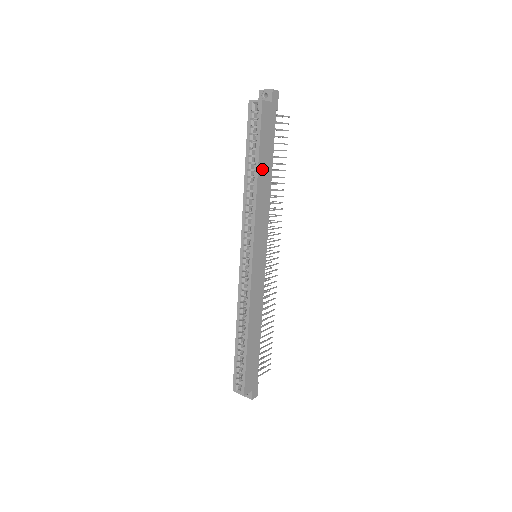
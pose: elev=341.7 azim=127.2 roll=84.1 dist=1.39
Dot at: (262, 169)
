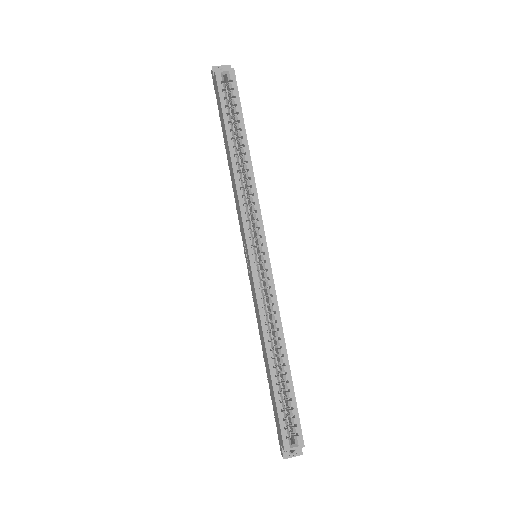
Dot at: occluded
